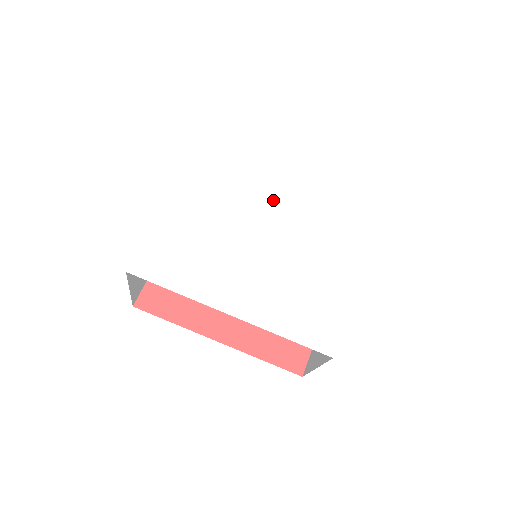
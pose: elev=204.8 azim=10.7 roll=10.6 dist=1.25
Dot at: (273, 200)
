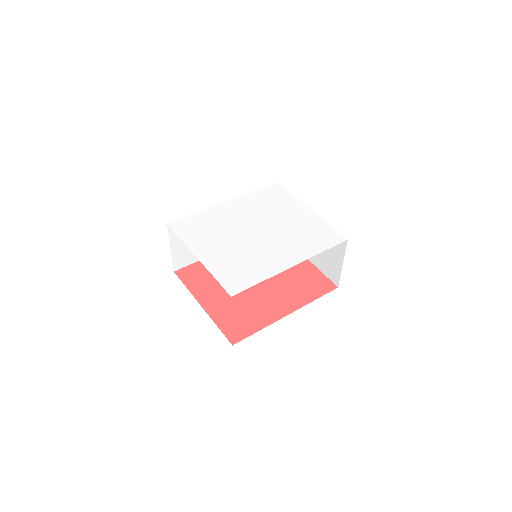
Dot at: (237, 218)
